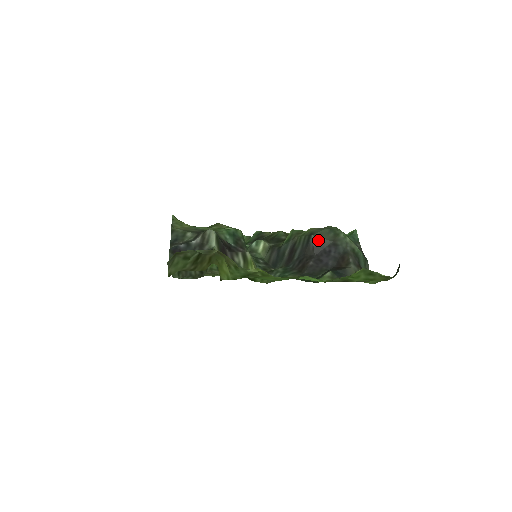
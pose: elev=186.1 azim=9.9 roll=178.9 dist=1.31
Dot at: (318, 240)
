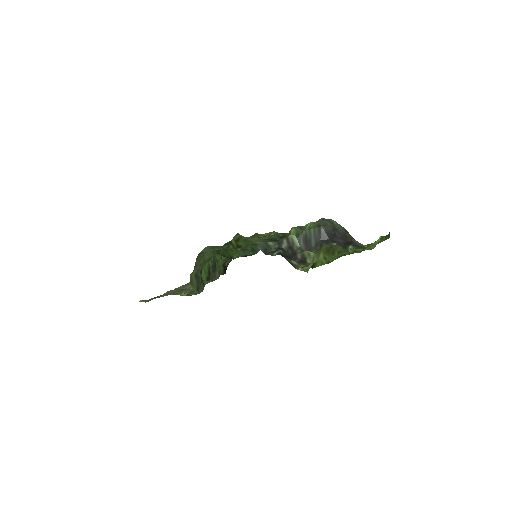
Dot at: (326, 229)
